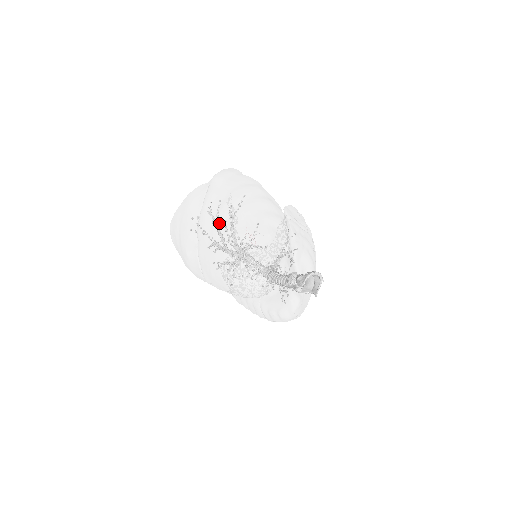
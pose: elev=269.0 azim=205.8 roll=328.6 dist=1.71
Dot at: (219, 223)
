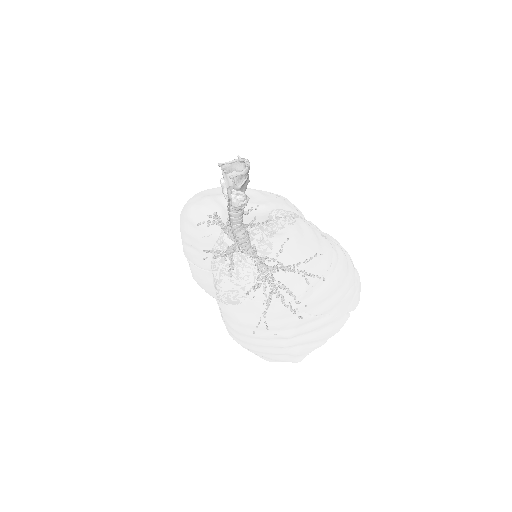
Dot at: occluded
